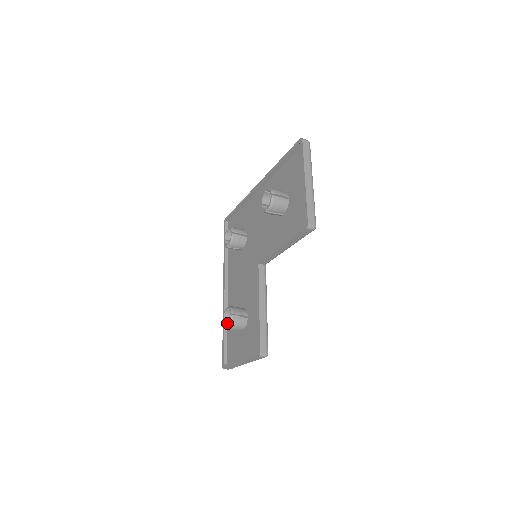
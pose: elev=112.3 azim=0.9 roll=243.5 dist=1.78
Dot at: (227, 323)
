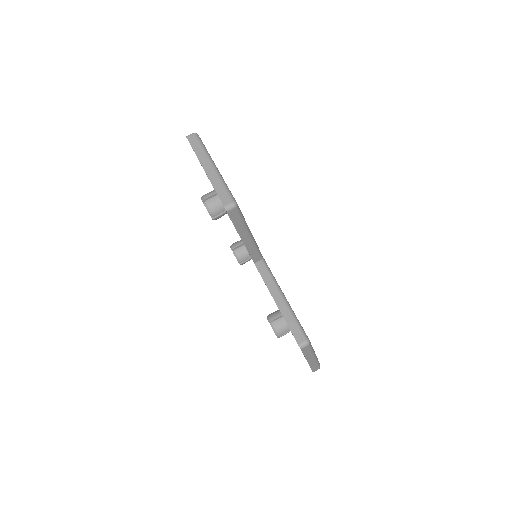
Dot at: occluded
